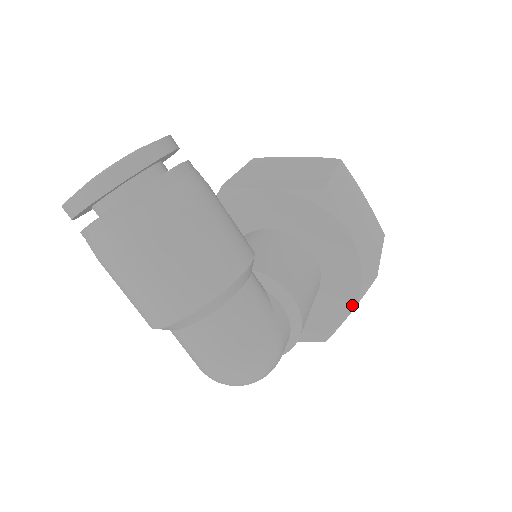
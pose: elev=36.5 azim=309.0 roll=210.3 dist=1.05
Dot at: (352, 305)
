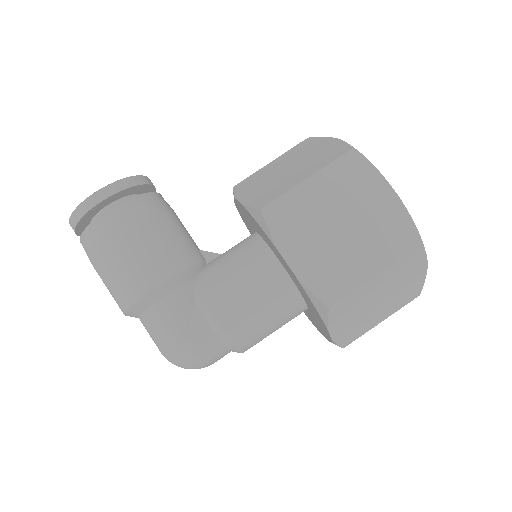
Dot at: (325, 327)
